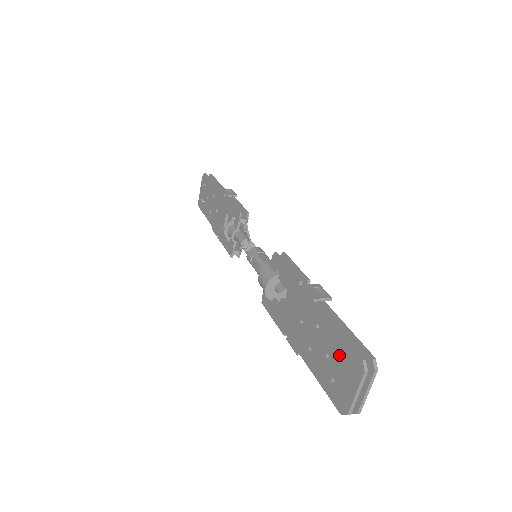
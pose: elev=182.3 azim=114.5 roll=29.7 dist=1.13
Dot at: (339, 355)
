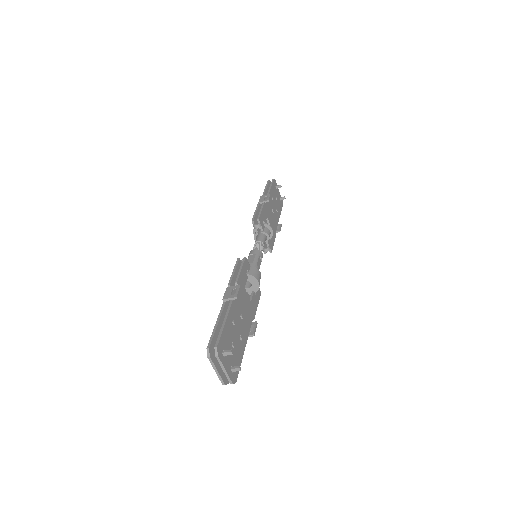
Dot at: occluded
